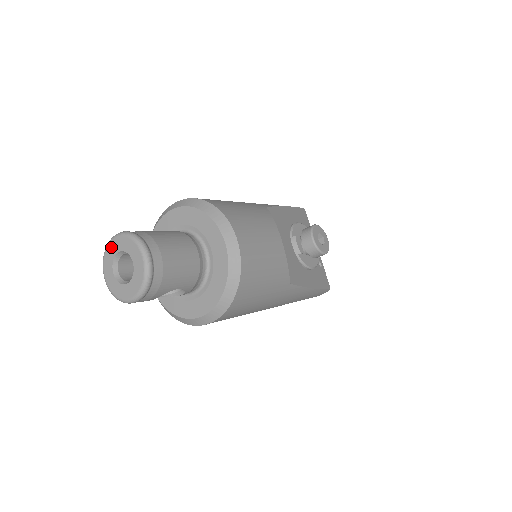
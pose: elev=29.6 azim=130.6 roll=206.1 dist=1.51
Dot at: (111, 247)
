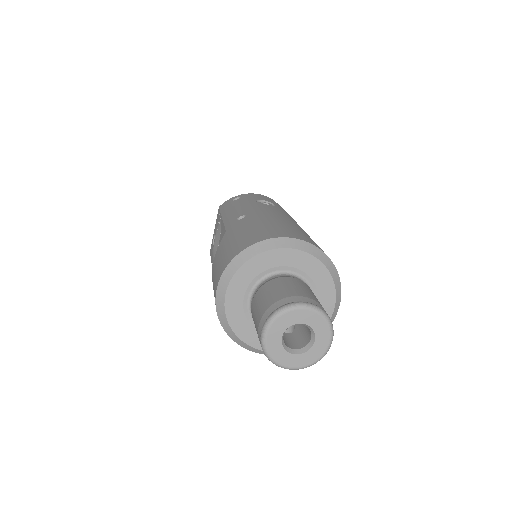
Dot at: (295, 314)
